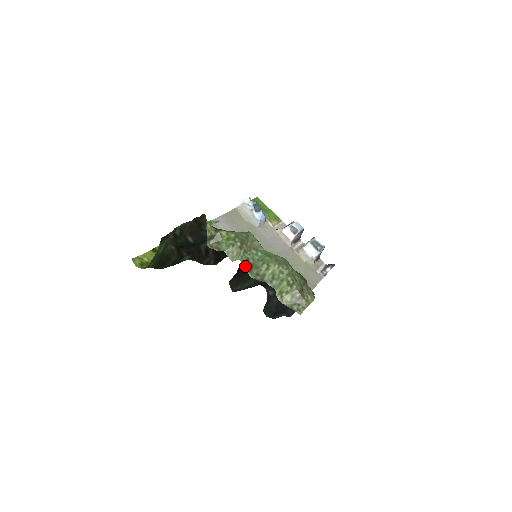
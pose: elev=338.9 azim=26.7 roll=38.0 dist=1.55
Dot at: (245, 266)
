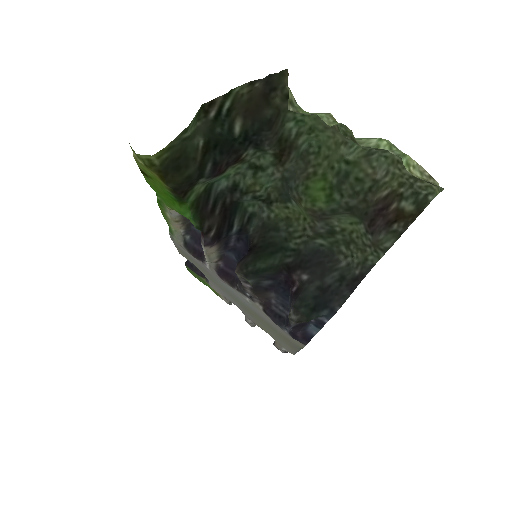
Dot at: (351, 131)
